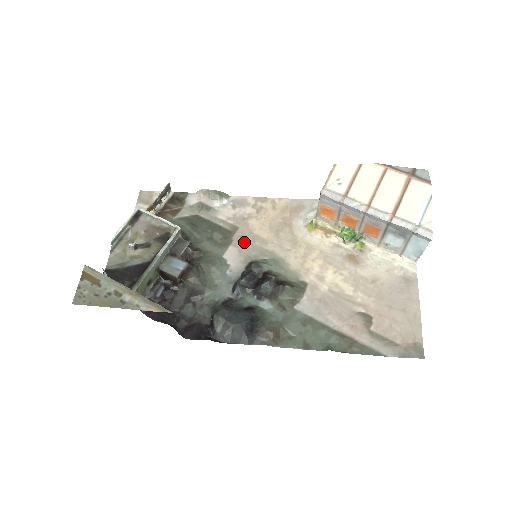
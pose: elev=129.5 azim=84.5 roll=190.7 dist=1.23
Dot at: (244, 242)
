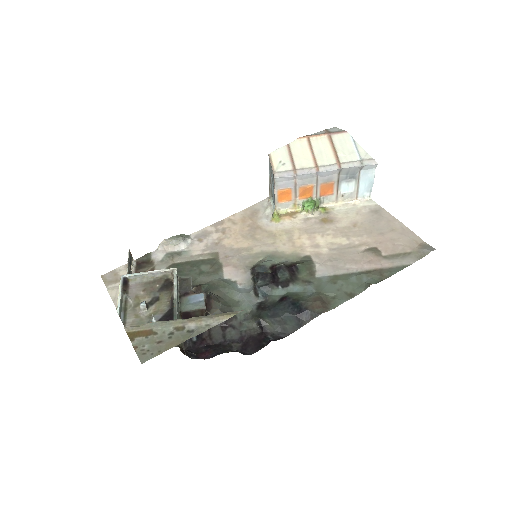
Dot at: (232, 259)
